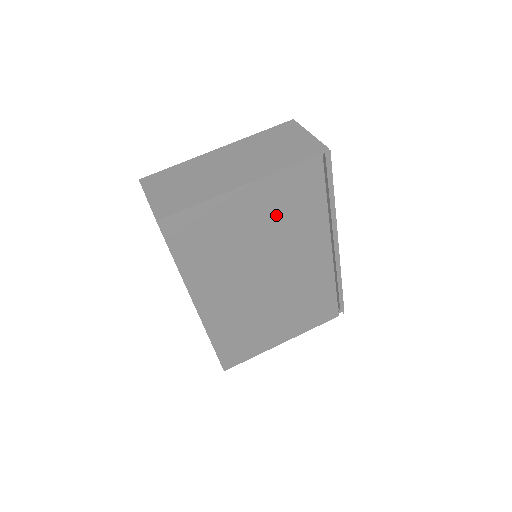
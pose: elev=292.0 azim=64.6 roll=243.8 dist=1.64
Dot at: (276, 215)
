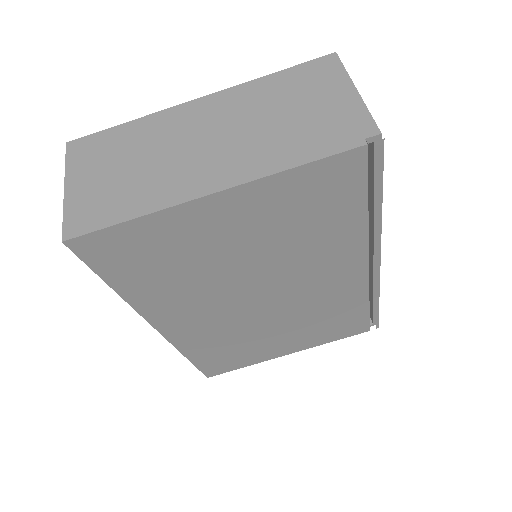
Dot at: (276, 231)
